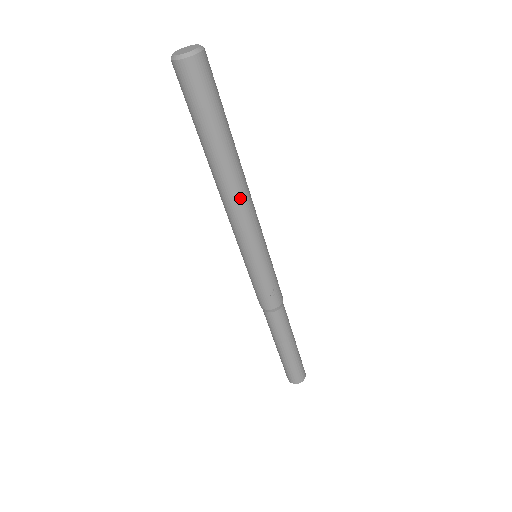
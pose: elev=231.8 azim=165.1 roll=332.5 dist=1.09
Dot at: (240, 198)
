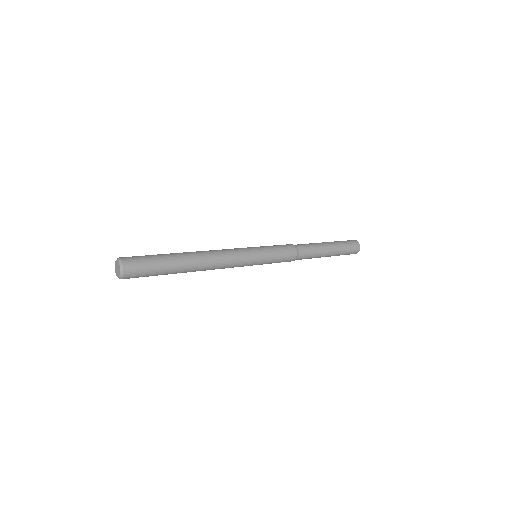
Dot at: occluded
